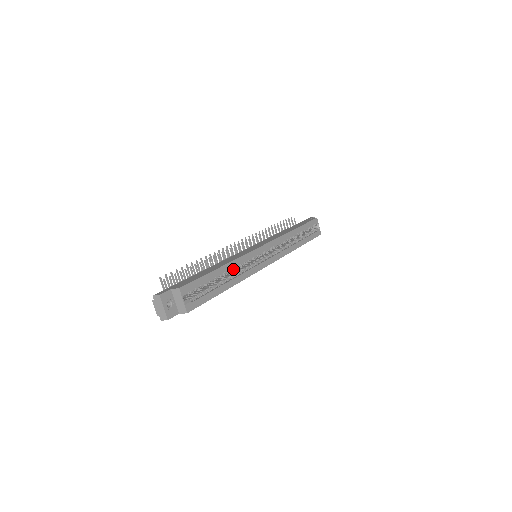
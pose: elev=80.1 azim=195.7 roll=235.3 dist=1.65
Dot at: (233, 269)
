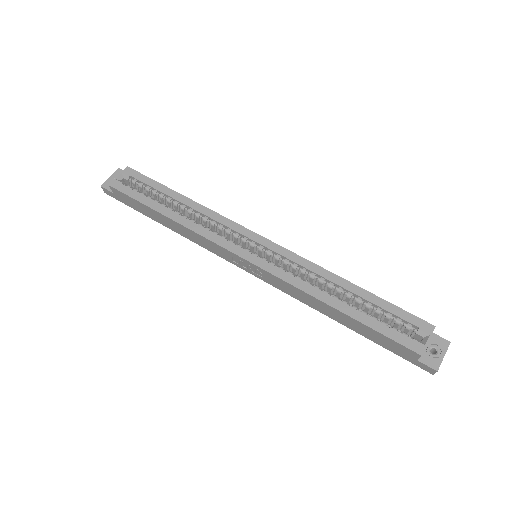
Dot at: (197, 215)
